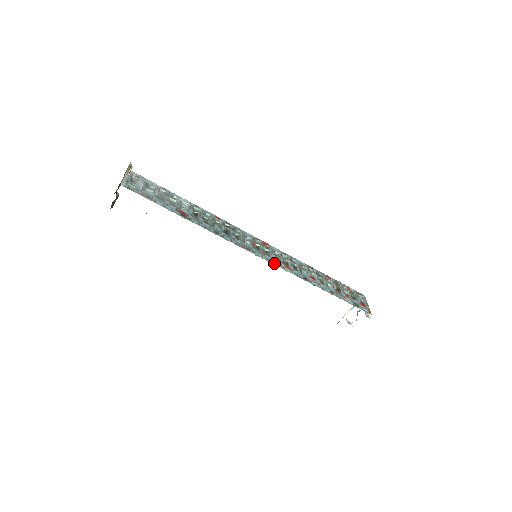
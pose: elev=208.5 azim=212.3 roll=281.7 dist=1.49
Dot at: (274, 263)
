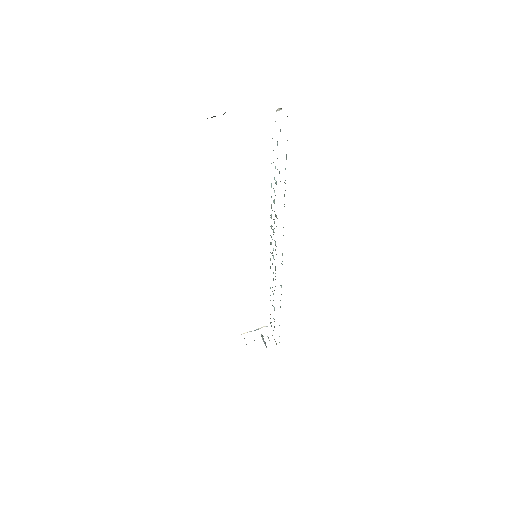
Dot at: occluded
